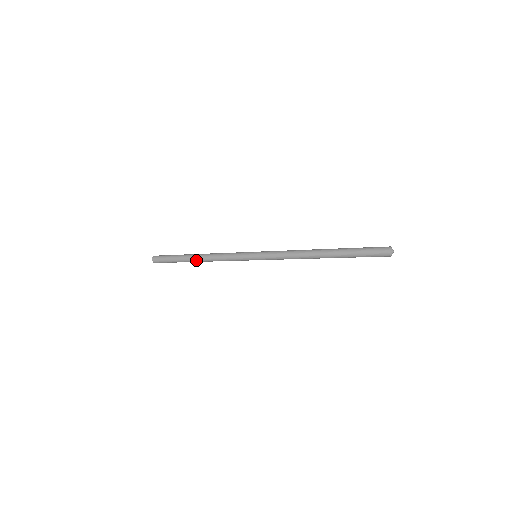
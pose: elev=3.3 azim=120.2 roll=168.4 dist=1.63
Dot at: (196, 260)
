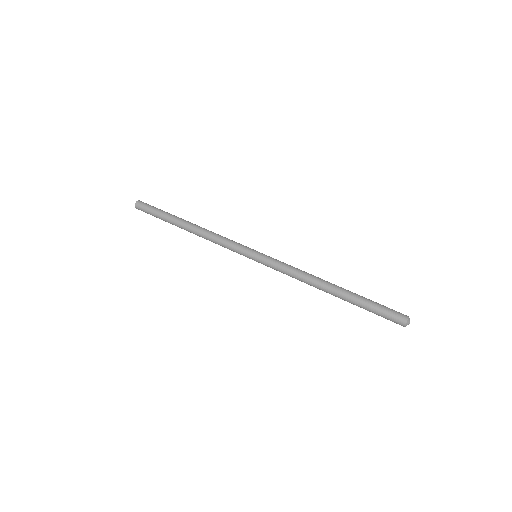
Dot at: (186, 229)
